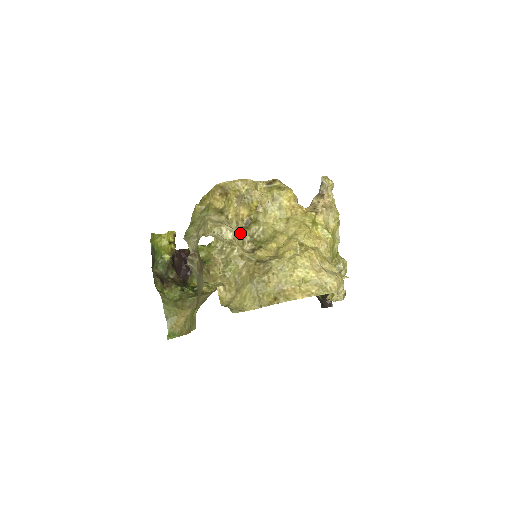
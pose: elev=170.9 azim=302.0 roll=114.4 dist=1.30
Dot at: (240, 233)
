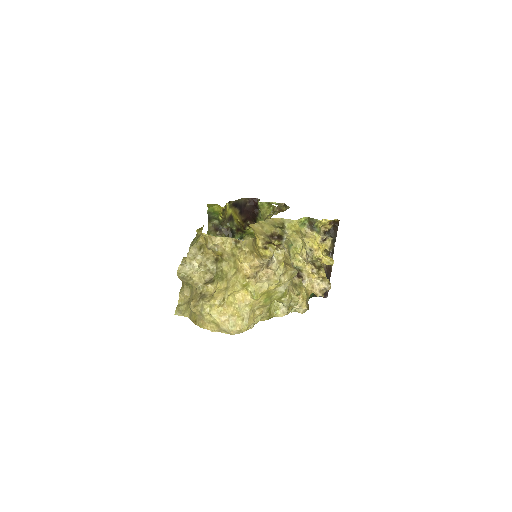
Dot at: (207, 266)
